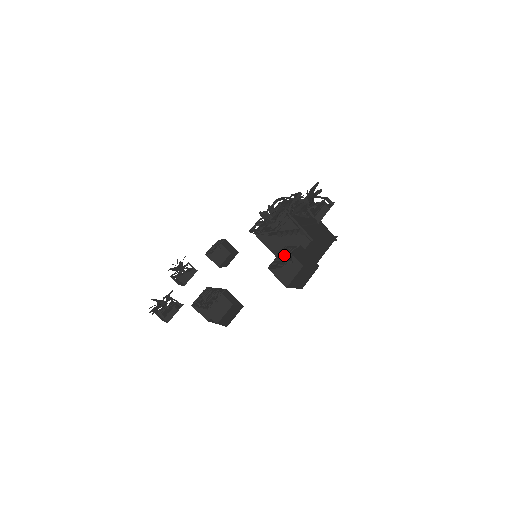
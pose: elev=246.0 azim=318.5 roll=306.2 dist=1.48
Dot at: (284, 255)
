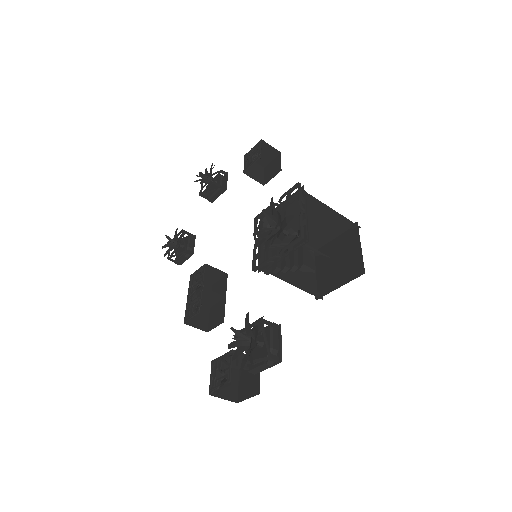
Dot at: (221, 371)
